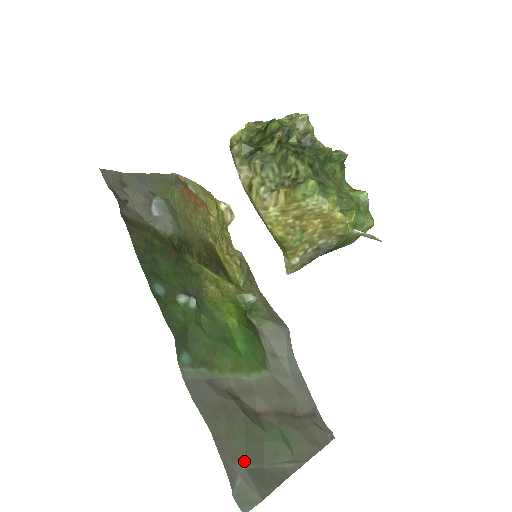
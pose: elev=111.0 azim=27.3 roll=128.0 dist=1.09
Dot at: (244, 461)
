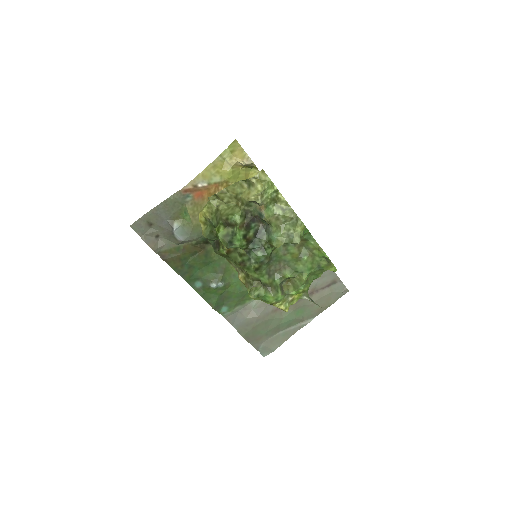
Dot at: (265, 338)
